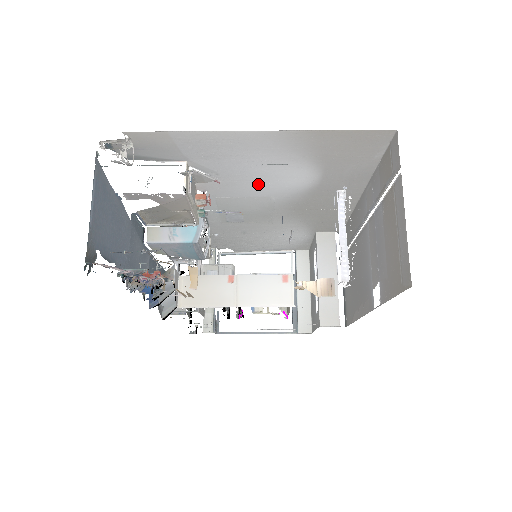
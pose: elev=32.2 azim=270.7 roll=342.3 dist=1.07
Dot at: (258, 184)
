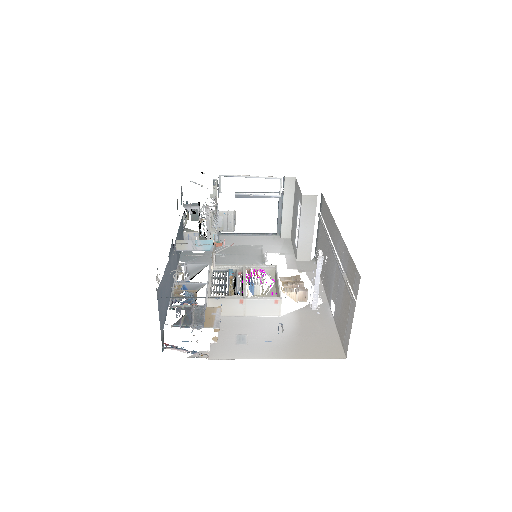
Dot at: occluded
